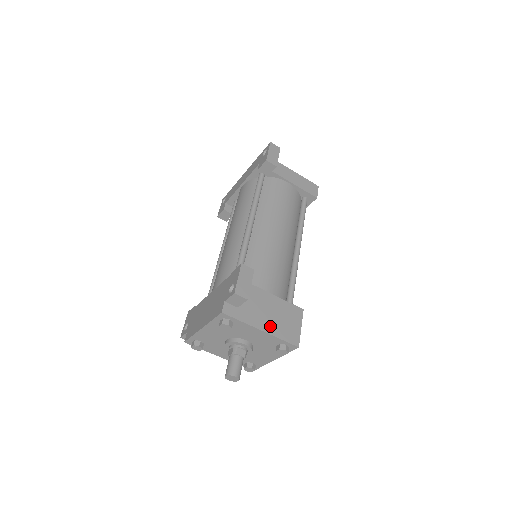
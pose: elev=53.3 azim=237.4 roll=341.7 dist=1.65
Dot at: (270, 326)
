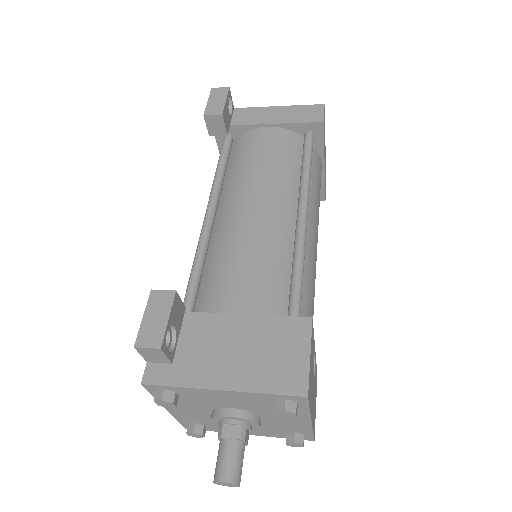
Dot at: (239, 375)
